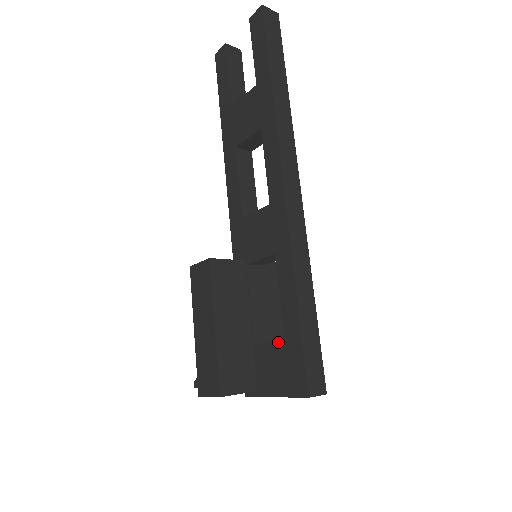
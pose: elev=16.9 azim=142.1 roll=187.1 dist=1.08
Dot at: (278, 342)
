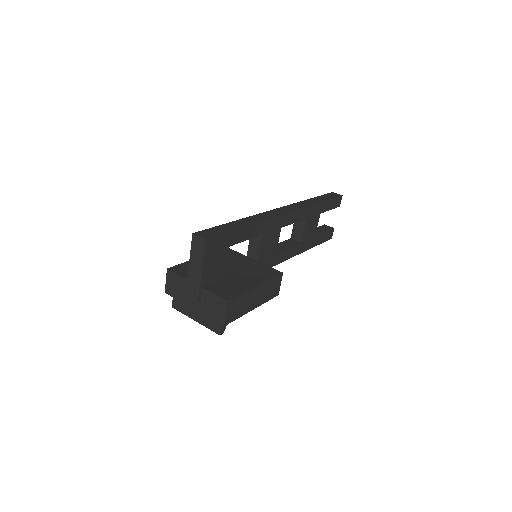
Dot at: occluded
